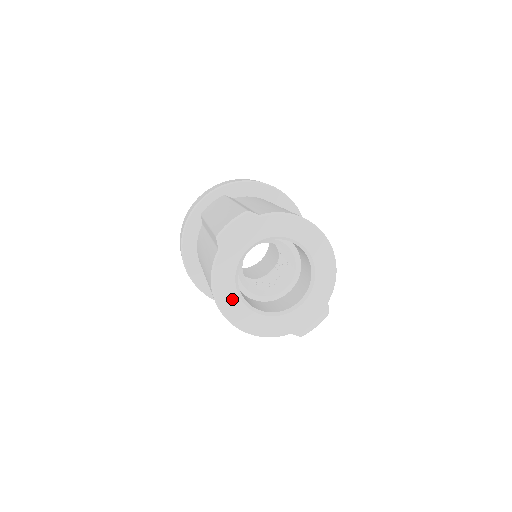
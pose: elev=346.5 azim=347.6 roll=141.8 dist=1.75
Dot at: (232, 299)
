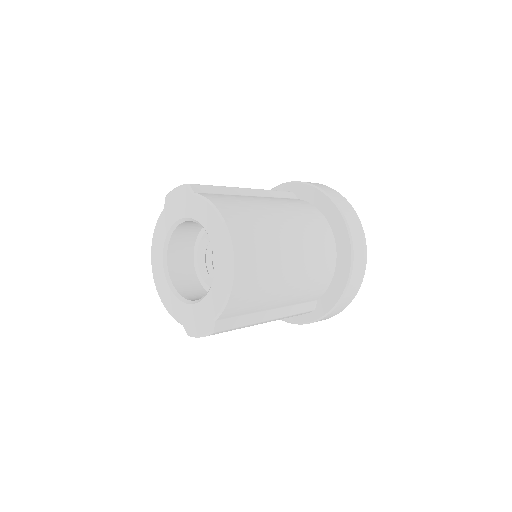
Dot at: (159, 258)
